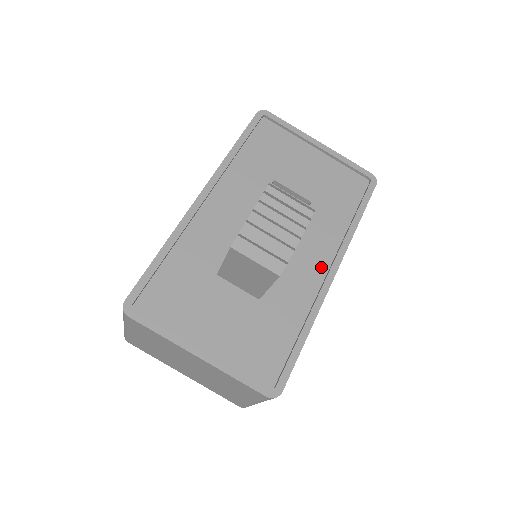
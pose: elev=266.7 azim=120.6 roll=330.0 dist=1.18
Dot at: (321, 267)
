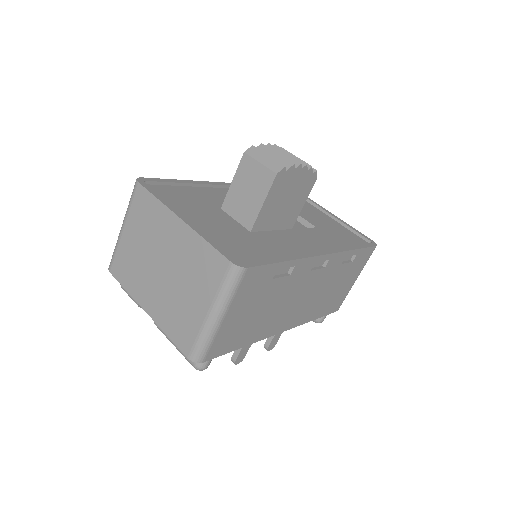
Dot at: (314, 249)
